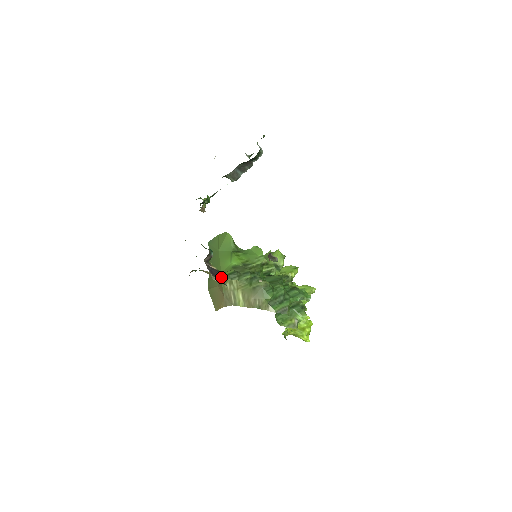
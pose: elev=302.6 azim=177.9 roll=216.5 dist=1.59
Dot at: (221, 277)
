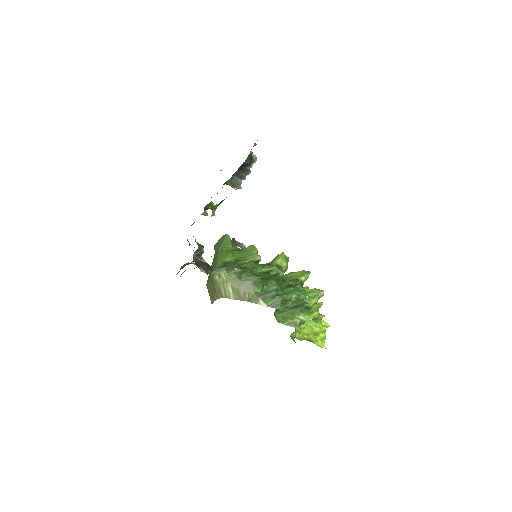
Dot at: (206, 268)
